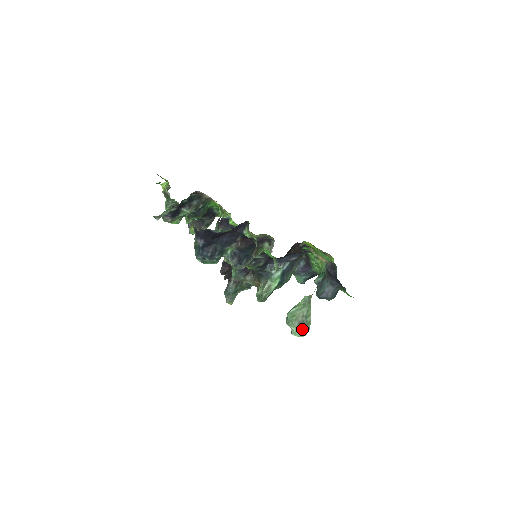
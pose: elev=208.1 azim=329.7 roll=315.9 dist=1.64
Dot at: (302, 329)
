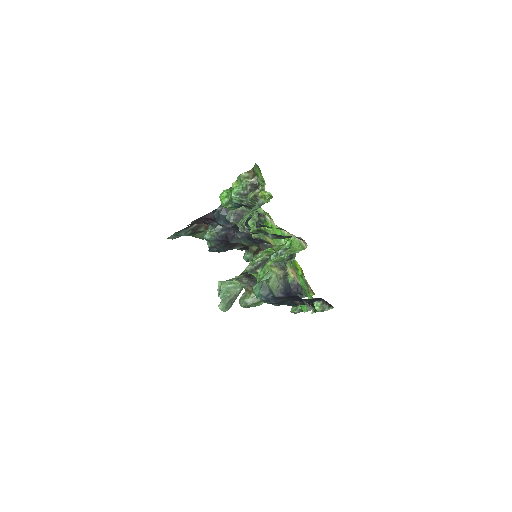
Dot at: (228, 306)
